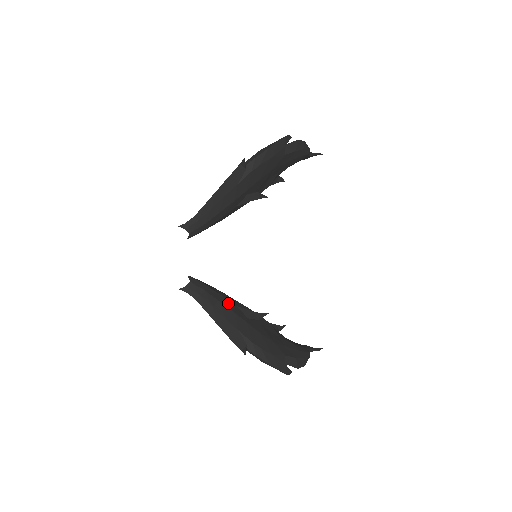
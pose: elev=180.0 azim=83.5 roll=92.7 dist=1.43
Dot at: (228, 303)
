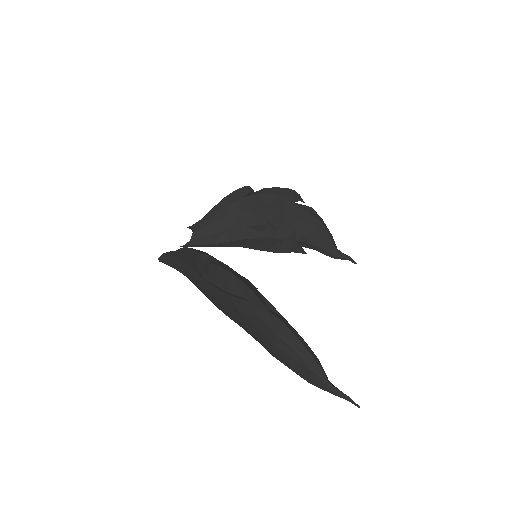
Dot at: occluded
